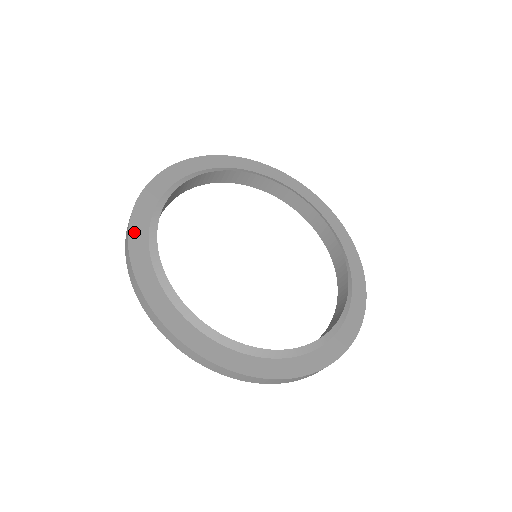
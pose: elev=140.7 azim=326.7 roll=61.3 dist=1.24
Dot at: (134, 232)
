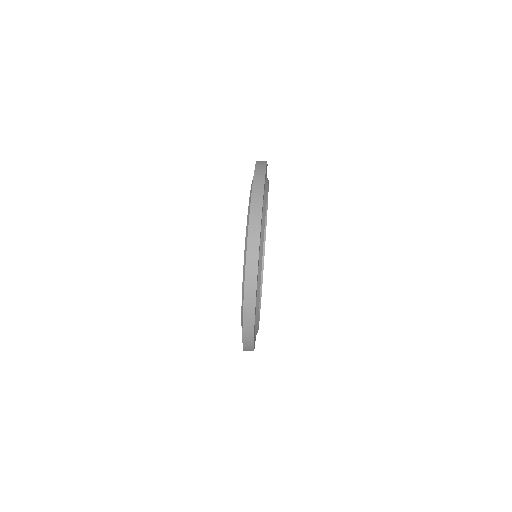
Dot at: occluded
